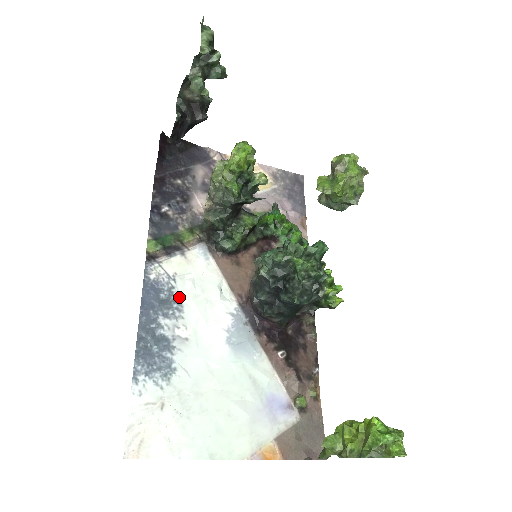
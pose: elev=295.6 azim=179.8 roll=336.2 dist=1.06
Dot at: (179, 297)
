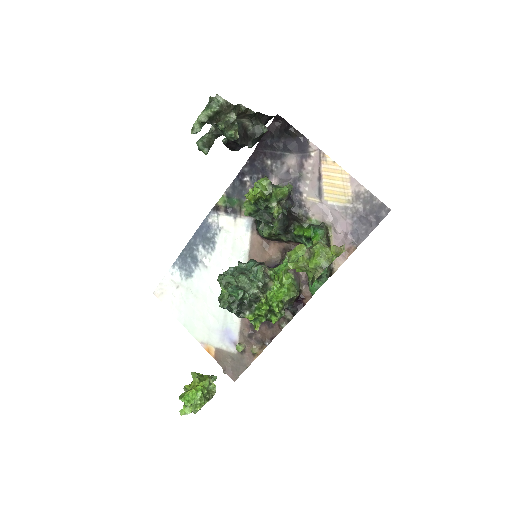
Dot at: (216, 242)
